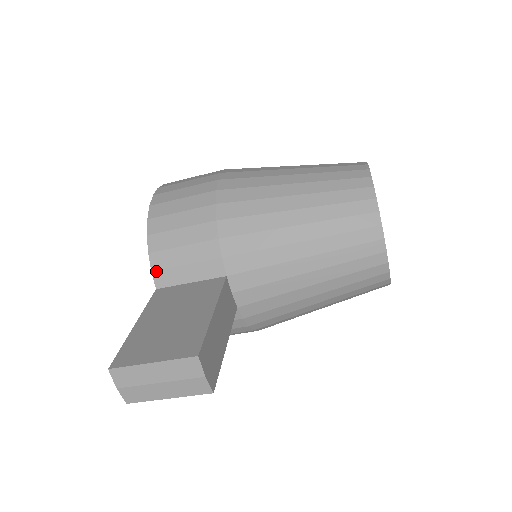
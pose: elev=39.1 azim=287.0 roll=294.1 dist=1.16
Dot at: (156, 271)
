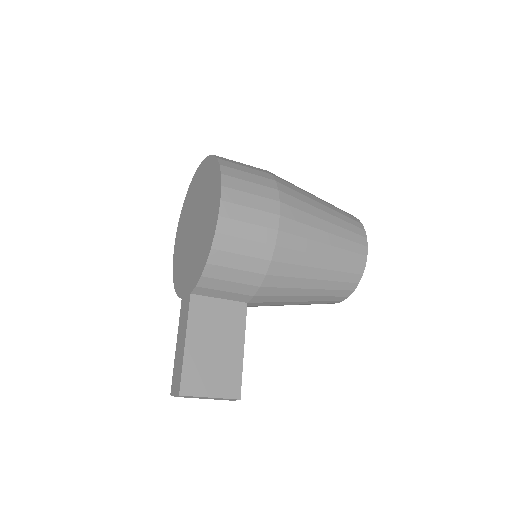
Dot at: (200, 287)
